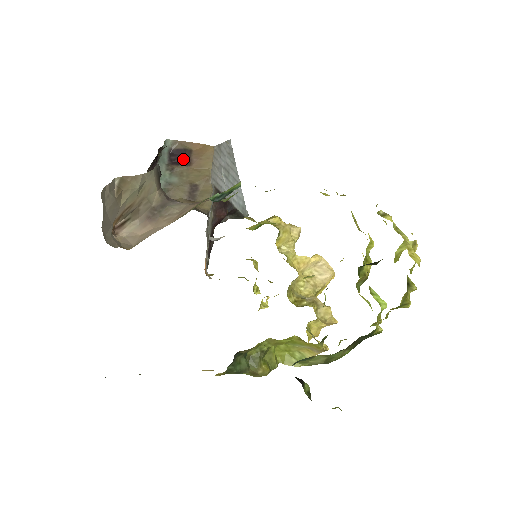
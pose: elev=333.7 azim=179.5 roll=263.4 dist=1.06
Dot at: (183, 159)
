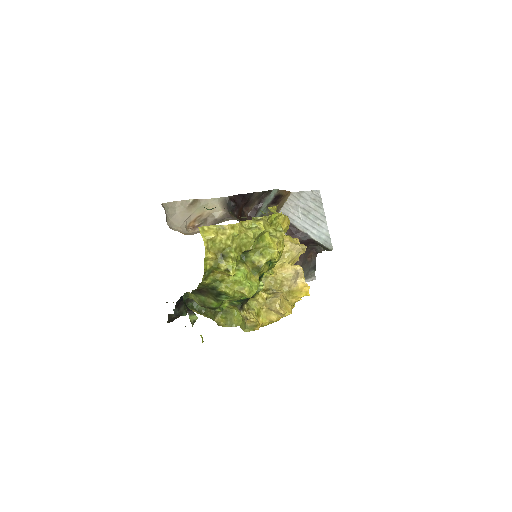
Dot at: (277, 201)
